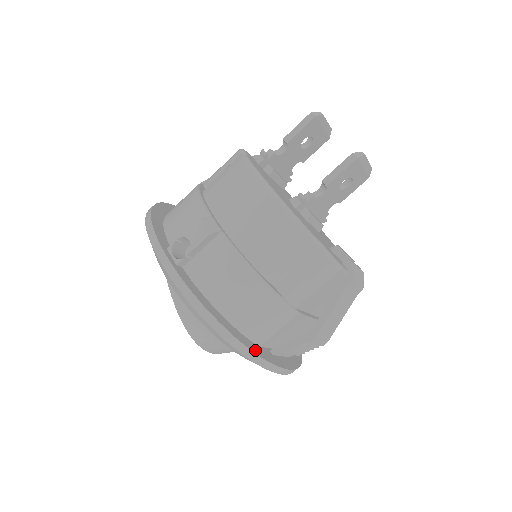
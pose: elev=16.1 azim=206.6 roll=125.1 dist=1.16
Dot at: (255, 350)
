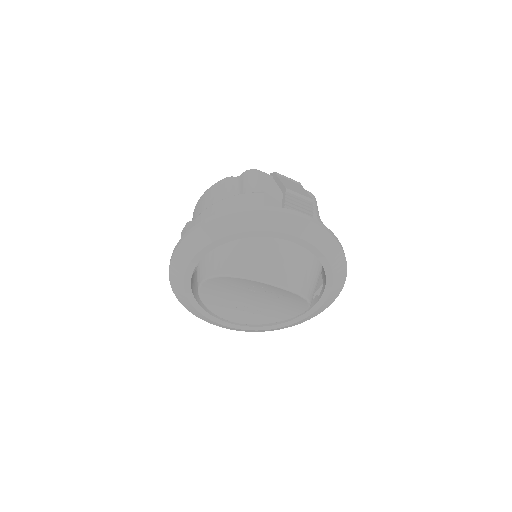
Dot at: occluded
